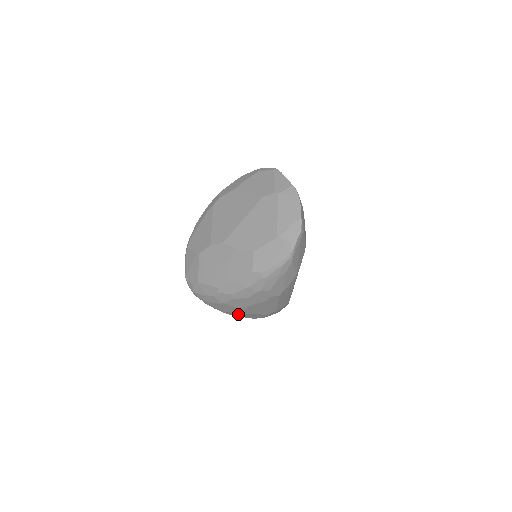
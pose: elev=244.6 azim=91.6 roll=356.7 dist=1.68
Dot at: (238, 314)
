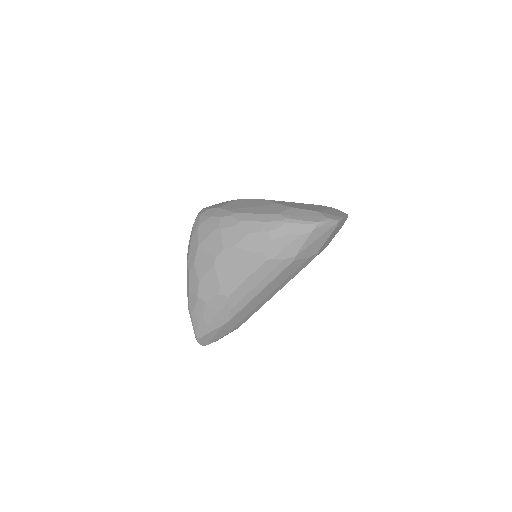
Dot at: (205, 263)
